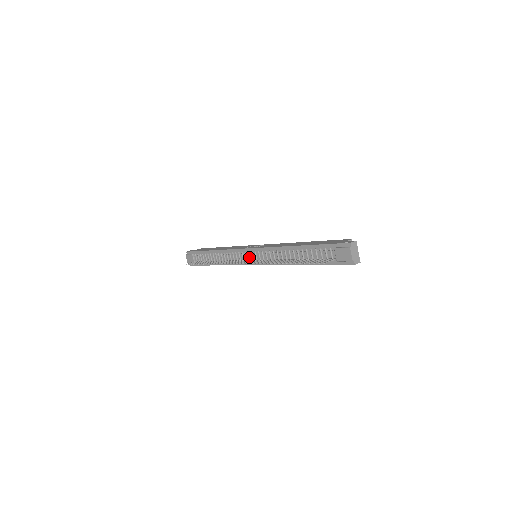
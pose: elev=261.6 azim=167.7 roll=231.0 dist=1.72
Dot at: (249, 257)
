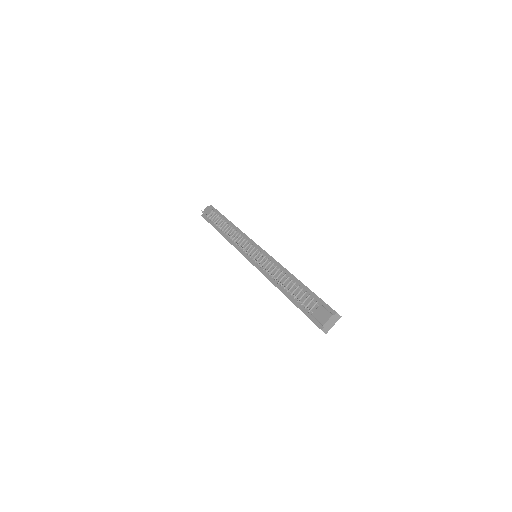
Dot at: (251, 251)
